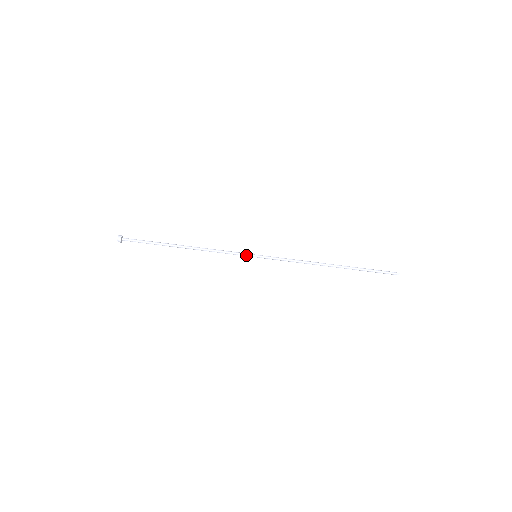
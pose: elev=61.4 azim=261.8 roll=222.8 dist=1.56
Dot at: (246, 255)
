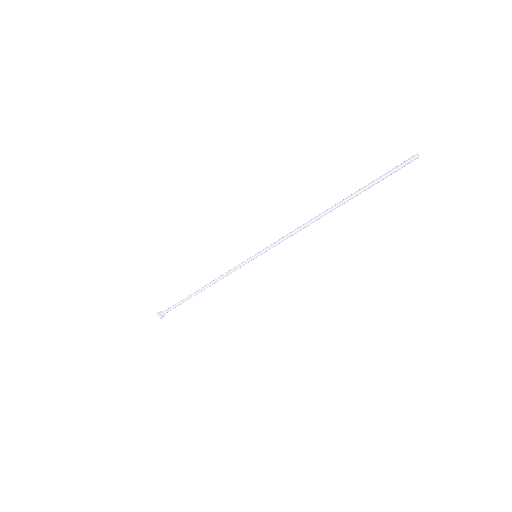
Dot at: (247, 262)
